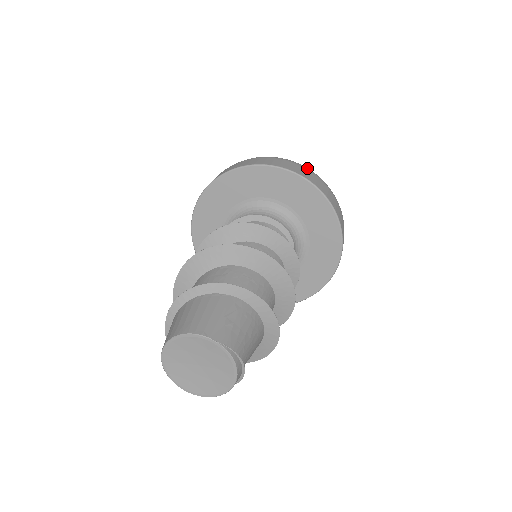
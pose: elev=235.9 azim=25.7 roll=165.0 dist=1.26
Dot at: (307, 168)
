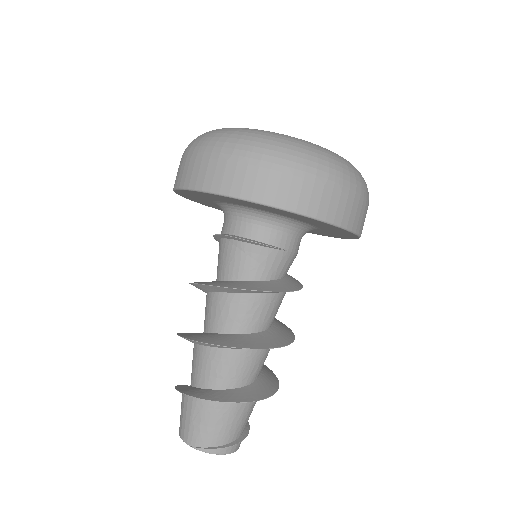
Dot at: (223, 151)
